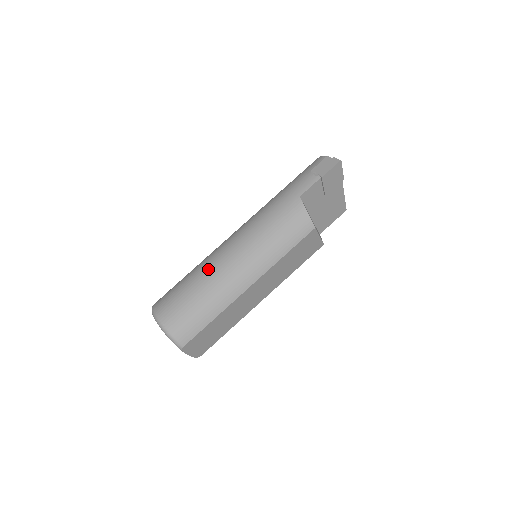
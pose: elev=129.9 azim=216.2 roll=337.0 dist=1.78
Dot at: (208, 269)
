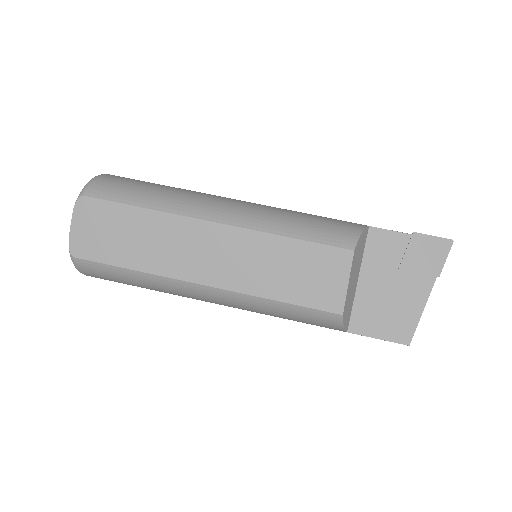
Dot at: occluded
